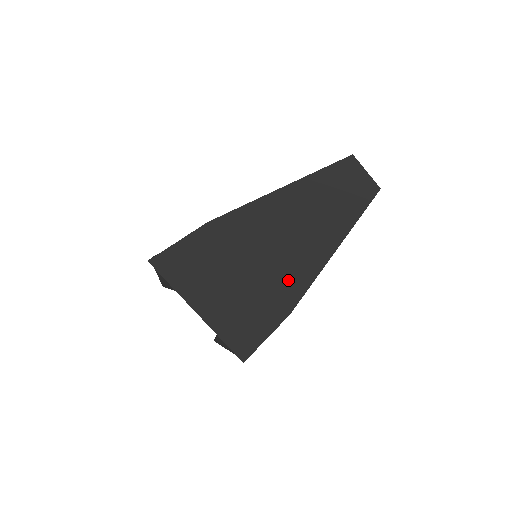
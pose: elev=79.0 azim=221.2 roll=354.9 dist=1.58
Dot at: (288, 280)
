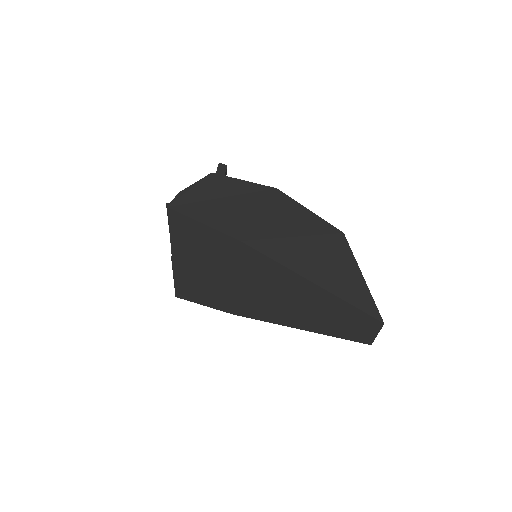
Dot at: (254, 307)
